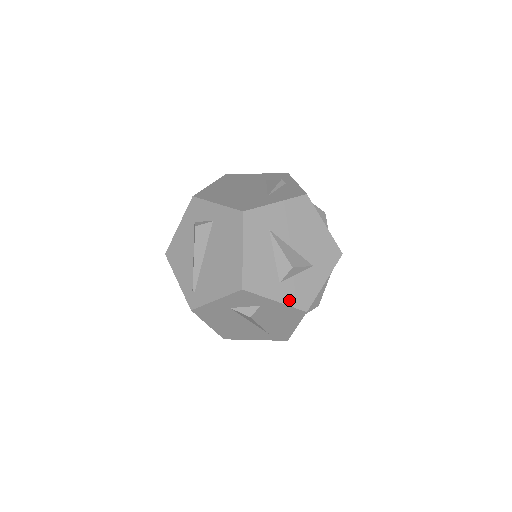
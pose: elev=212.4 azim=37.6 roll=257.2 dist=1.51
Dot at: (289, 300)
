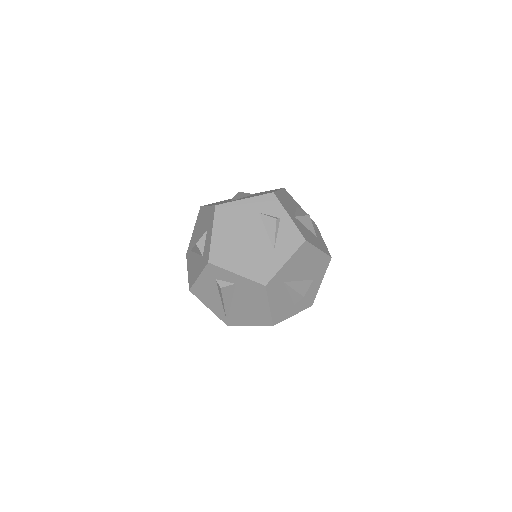
Dot at: (301, 309)
